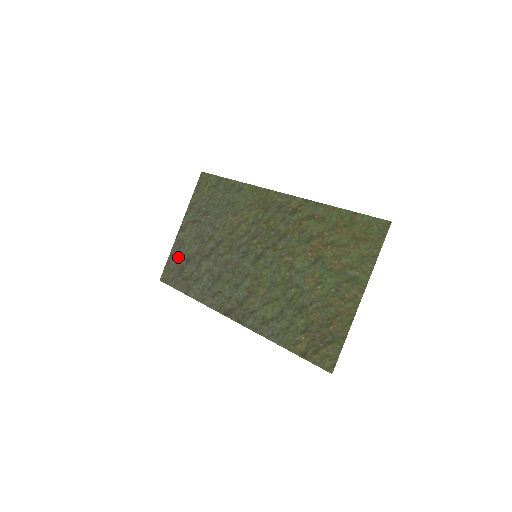
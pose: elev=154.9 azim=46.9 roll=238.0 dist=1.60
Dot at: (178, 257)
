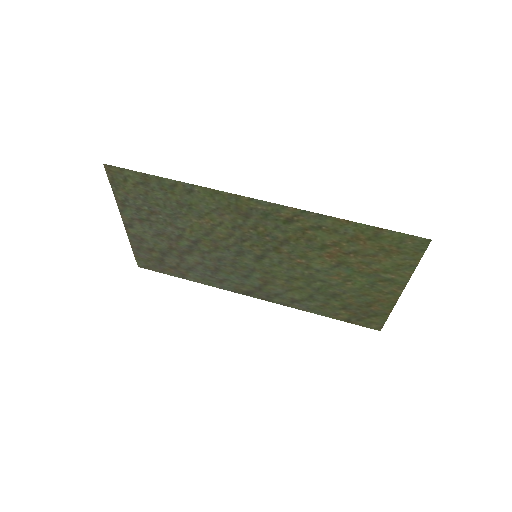
Dot at: (146, 251)
